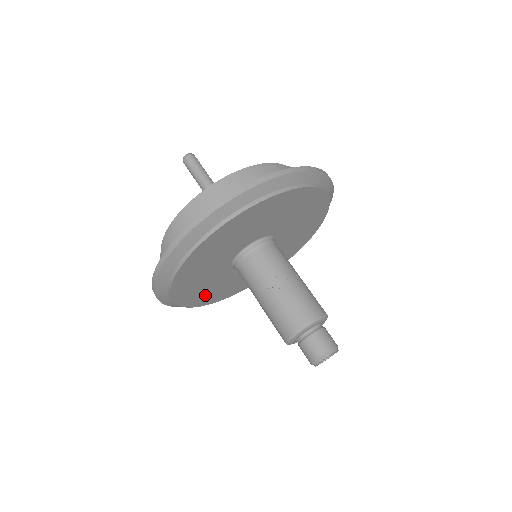
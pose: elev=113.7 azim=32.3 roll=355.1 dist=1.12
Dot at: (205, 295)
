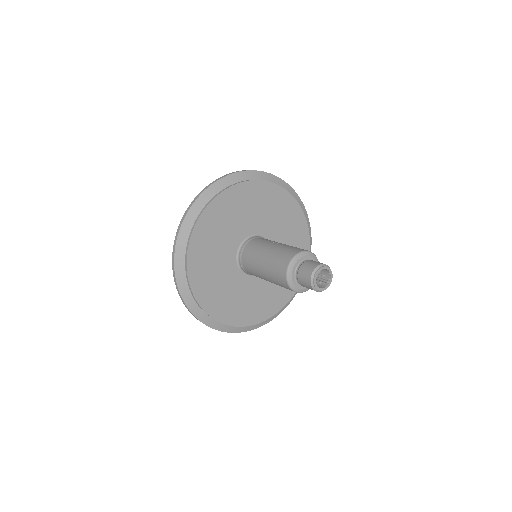
Dot at: (203, 267)
